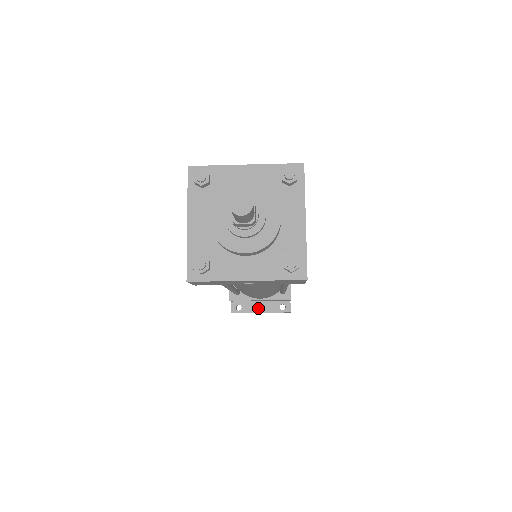
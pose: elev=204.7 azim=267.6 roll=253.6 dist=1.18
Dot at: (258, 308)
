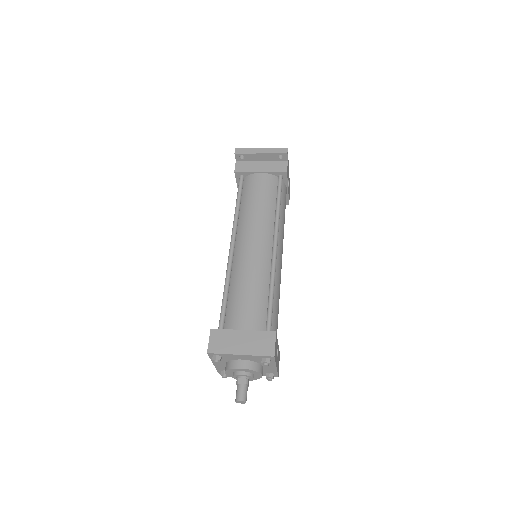
Dot at: occluded
